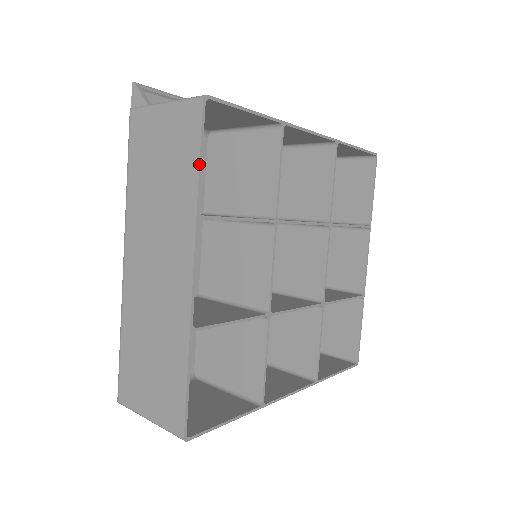
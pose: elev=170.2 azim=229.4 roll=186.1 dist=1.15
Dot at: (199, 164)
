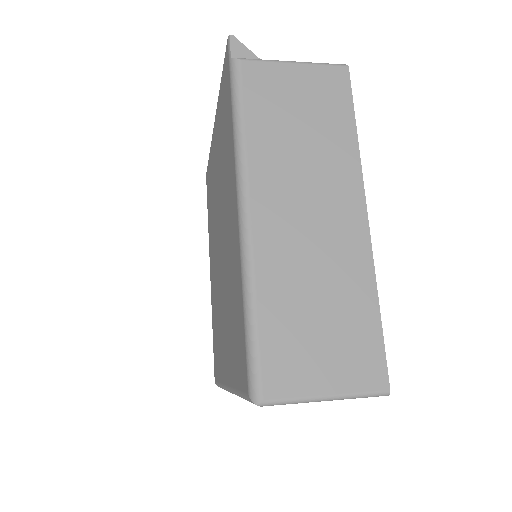
Dot at: occluded
